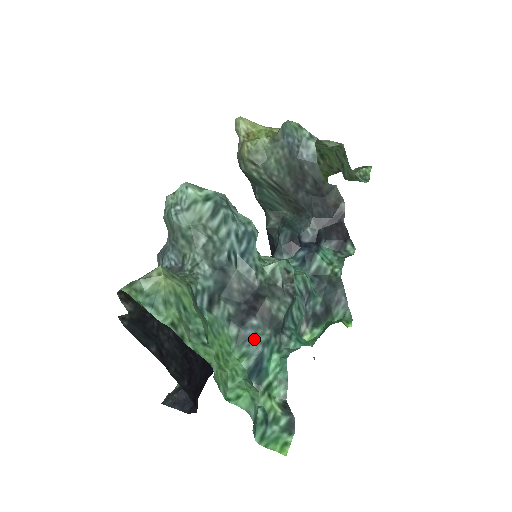
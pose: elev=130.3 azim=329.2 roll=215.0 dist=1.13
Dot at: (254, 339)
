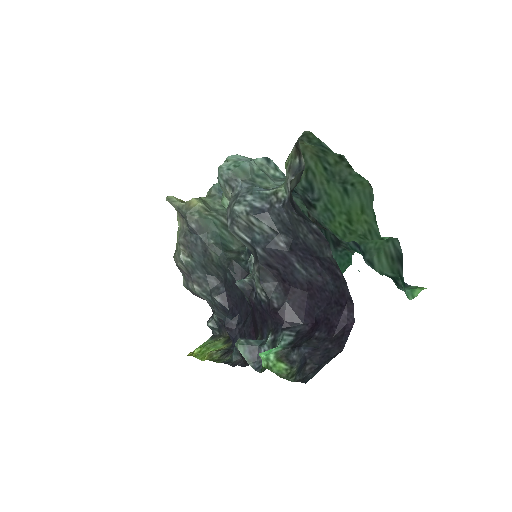
Dot at: occluded
